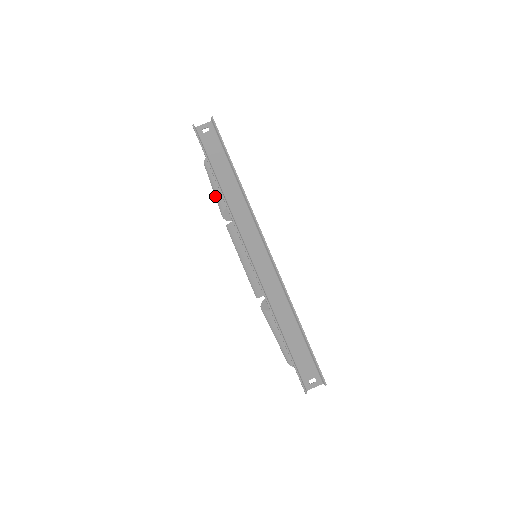
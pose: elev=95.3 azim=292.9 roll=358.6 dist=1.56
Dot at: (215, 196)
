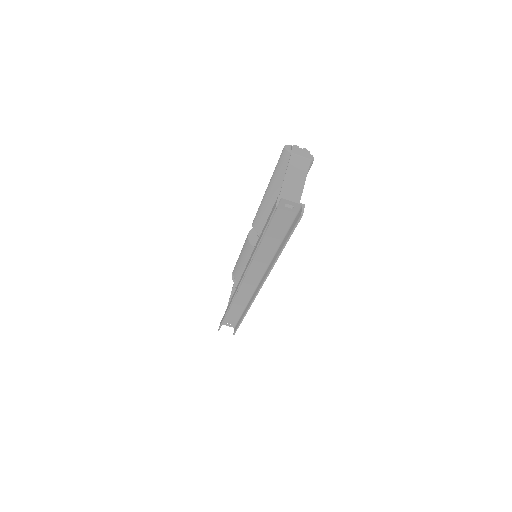
Dot at: (262, 201)
